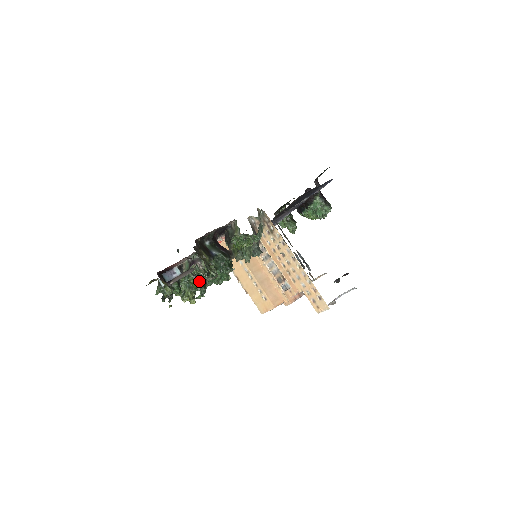
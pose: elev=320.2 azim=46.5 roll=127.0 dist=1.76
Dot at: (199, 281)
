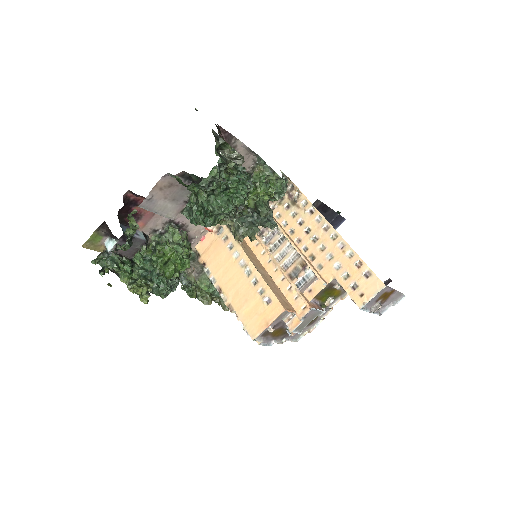
Dot at: (218, 152)
